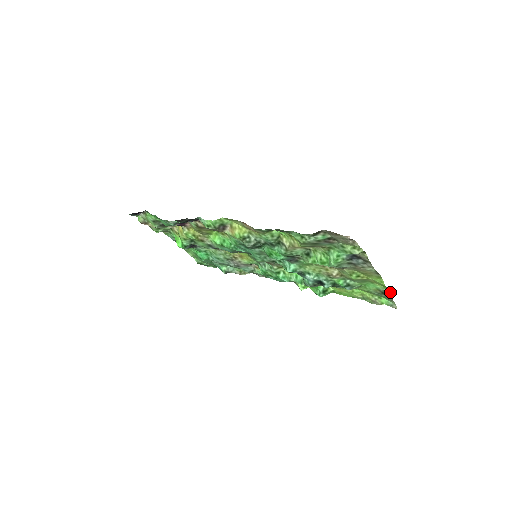
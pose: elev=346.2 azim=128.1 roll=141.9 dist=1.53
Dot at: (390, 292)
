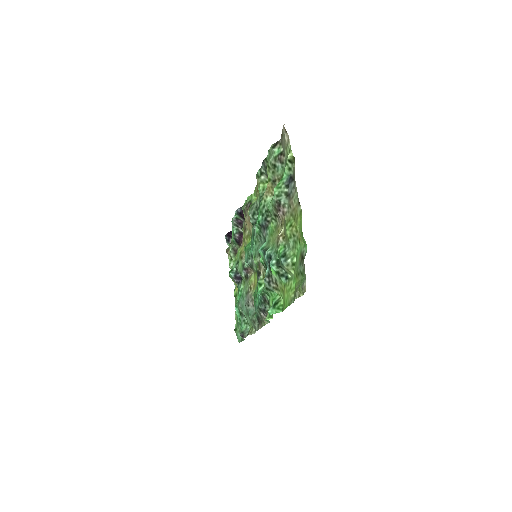
Dot at: (306, 252)
